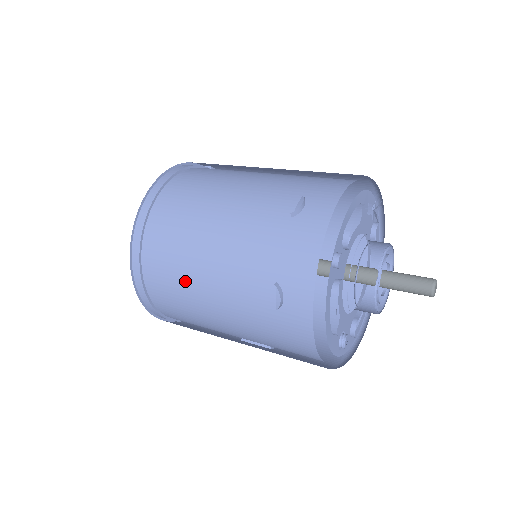
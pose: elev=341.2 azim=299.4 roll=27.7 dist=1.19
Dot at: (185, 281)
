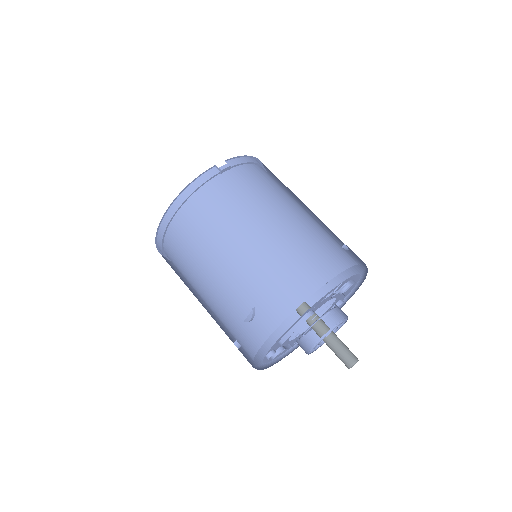
Dot at: occluded
